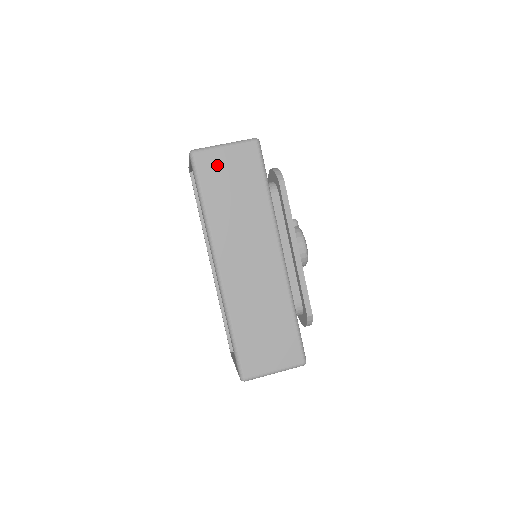
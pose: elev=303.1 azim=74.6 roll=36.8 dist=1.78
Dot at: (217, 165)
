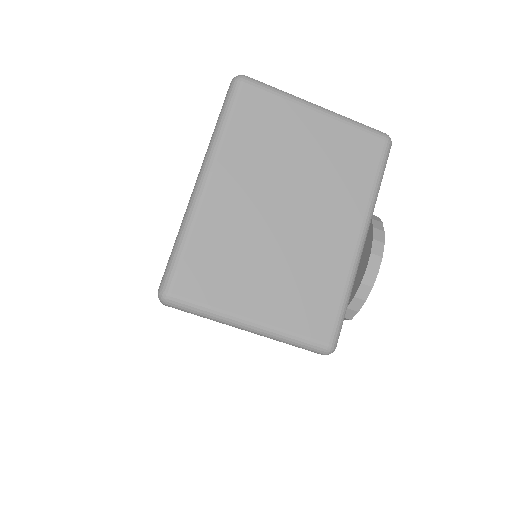
Dot at: occluded
